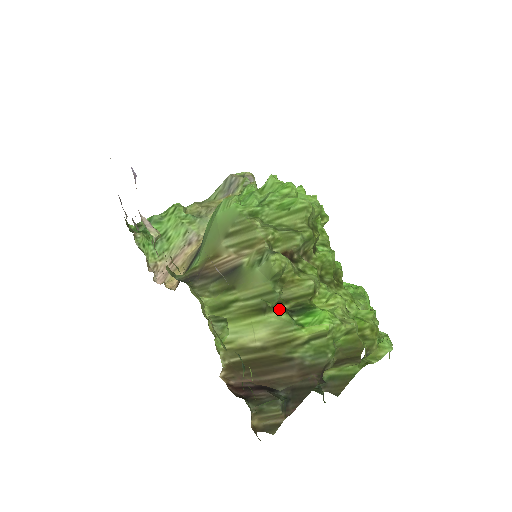
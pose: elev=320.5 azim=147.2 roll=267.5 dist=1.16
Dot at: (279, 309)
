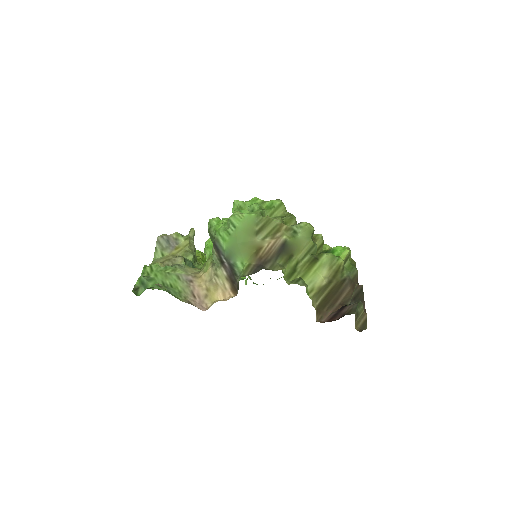
Dot at: (322, 254)
